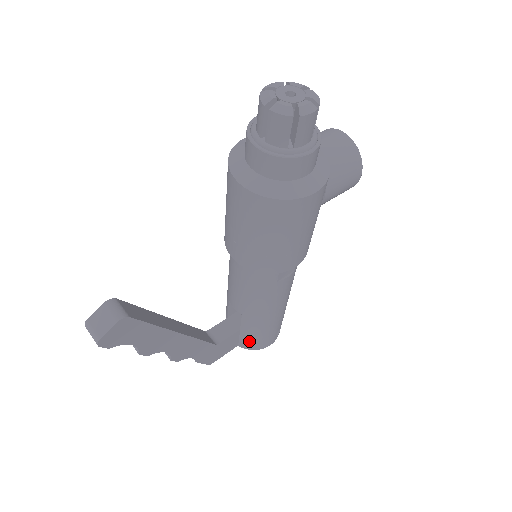
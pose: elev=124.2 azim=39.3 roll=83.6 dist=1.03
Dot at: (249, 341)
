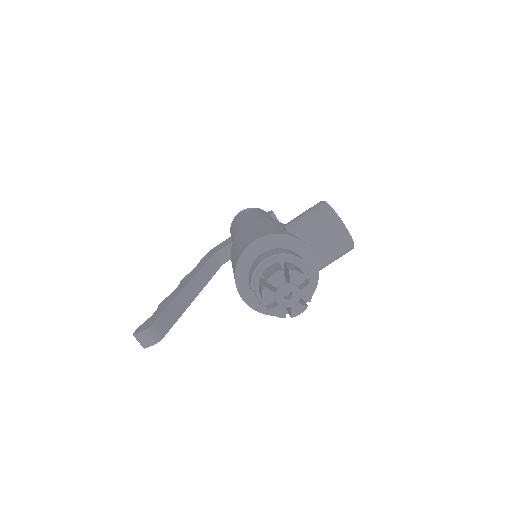
Dot at: occluded
